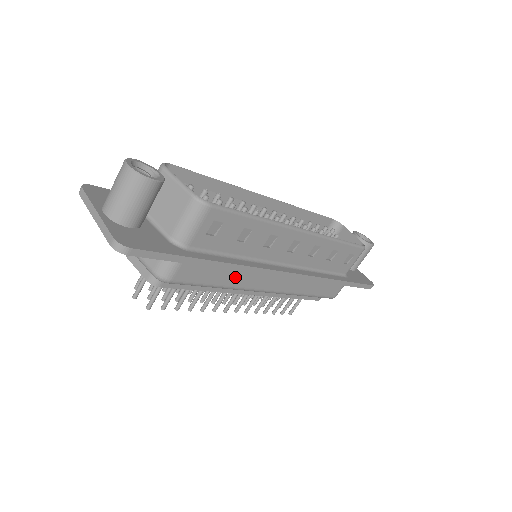
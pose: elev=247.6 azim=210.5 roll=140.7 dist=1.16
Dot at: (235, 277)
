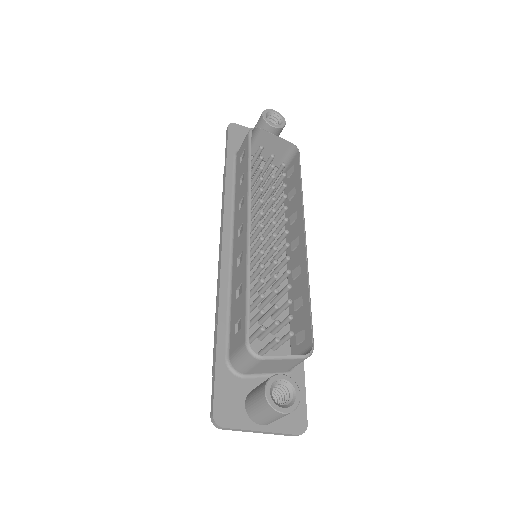
Dot at: occluded
